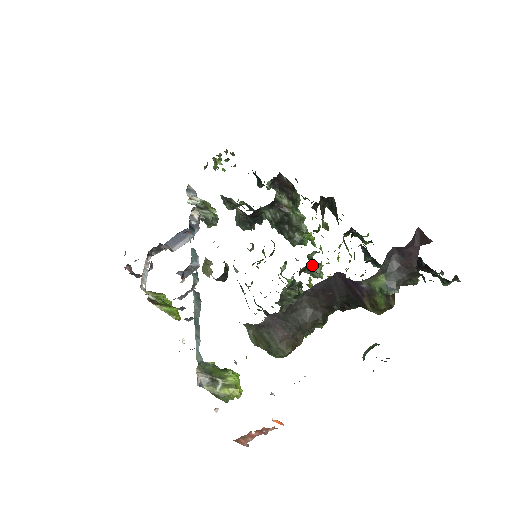
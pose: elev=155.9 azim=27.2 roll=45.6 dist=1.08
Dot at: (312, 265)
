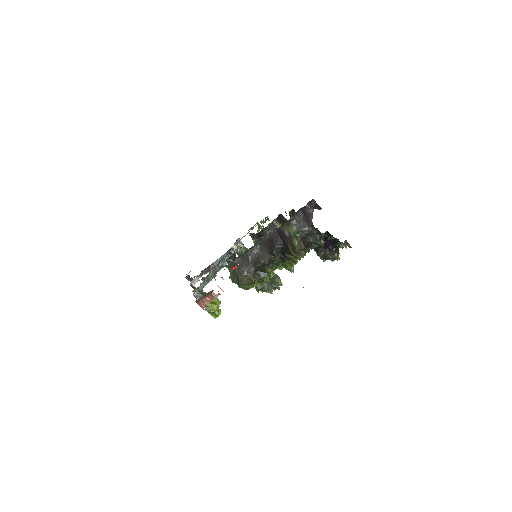
Dot at: occluded
